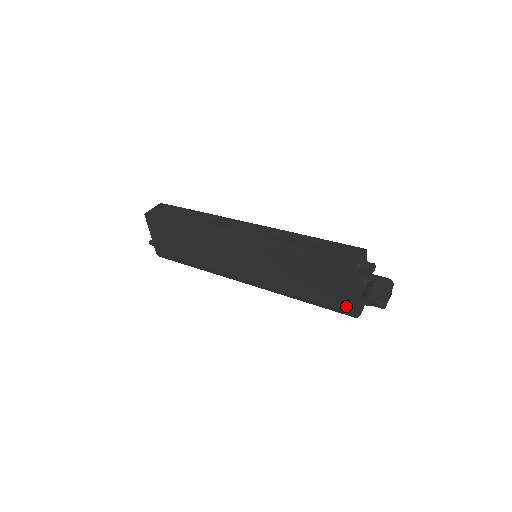
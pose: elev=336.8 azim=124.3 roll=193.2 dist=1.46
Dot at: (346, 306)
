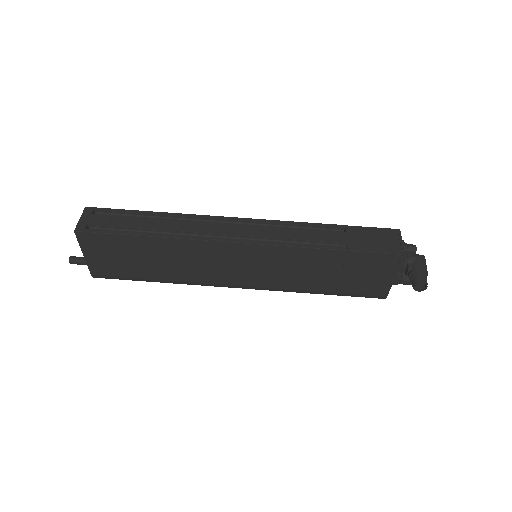
Dot at: (379, 292)
